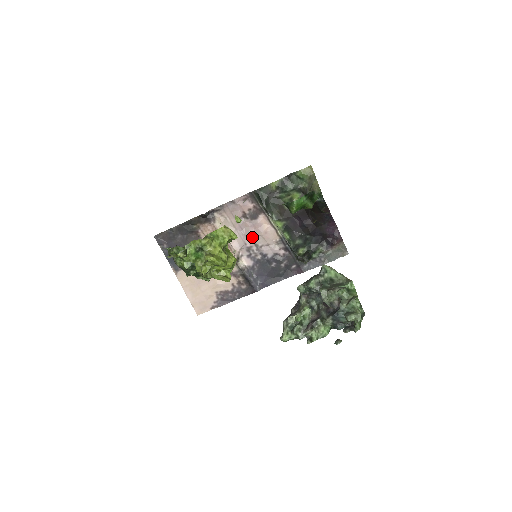
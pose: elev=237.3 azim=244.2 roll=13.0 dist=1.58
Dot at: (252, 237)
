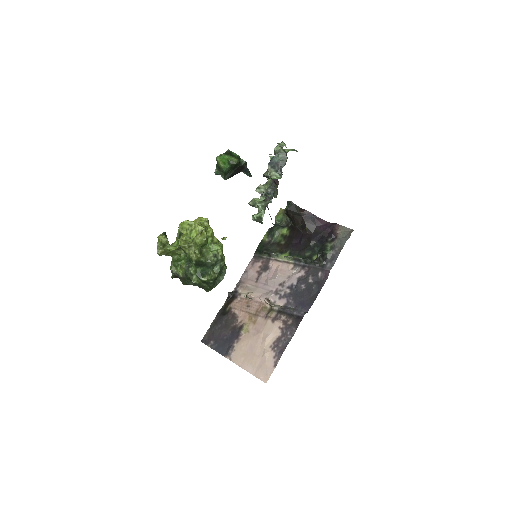
Dot at: (273, 282)
